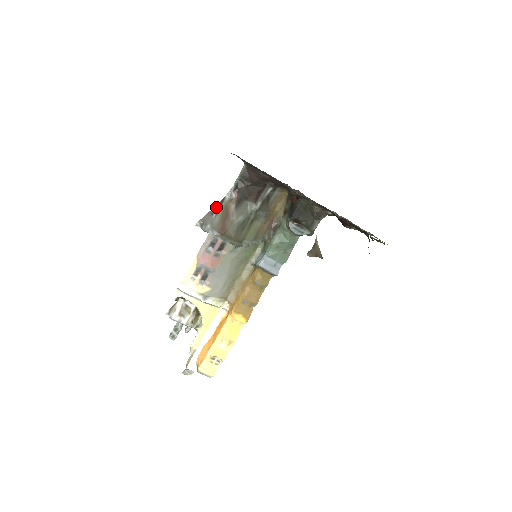
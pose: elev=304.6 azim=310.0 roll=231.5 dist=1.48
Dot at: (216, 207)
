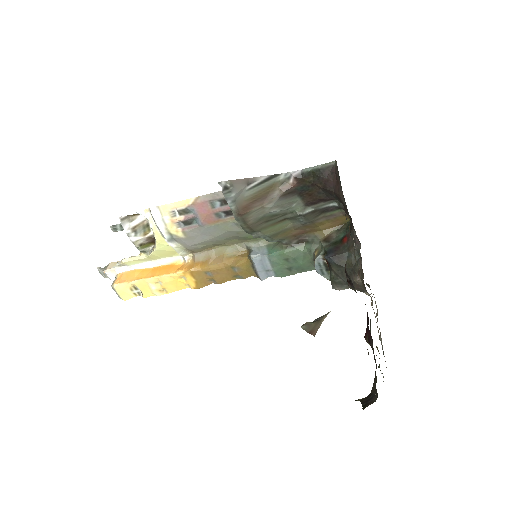
Dot at: (260, 178)
